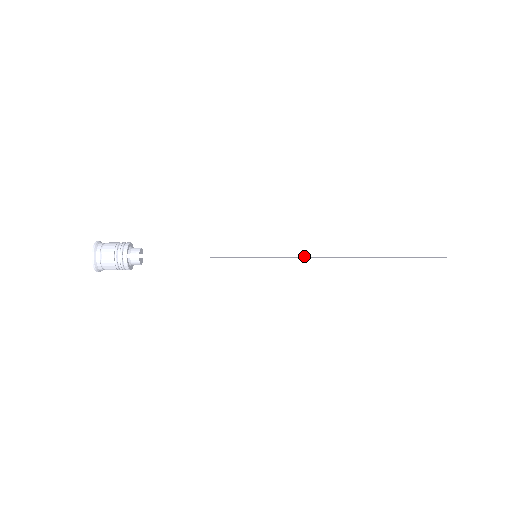
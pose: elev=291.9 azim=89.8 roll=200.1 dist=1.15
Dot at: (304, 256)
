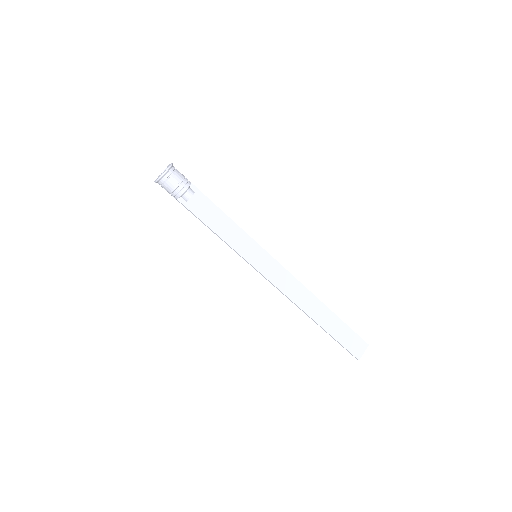
Dot at: (274, 286)
